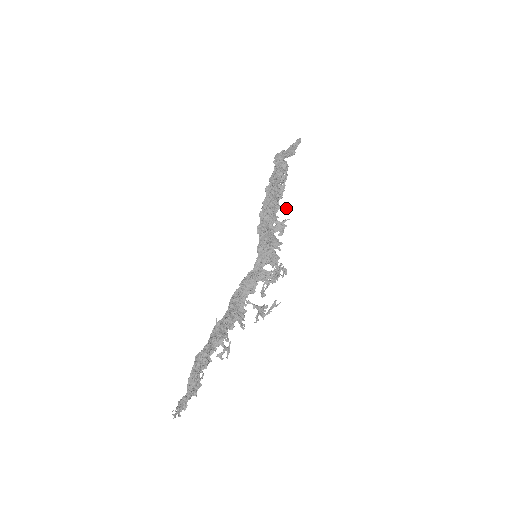
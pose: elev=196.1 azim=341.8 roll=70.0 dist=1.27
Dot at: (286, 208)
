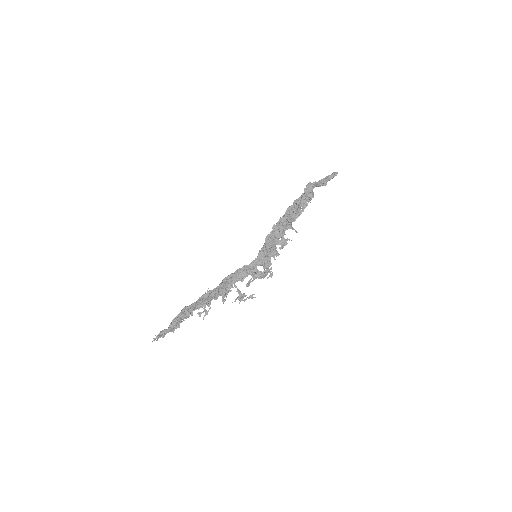
Dot at: (295, 230)
